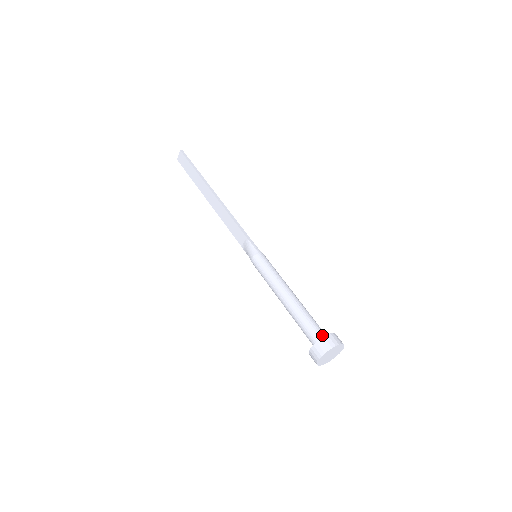
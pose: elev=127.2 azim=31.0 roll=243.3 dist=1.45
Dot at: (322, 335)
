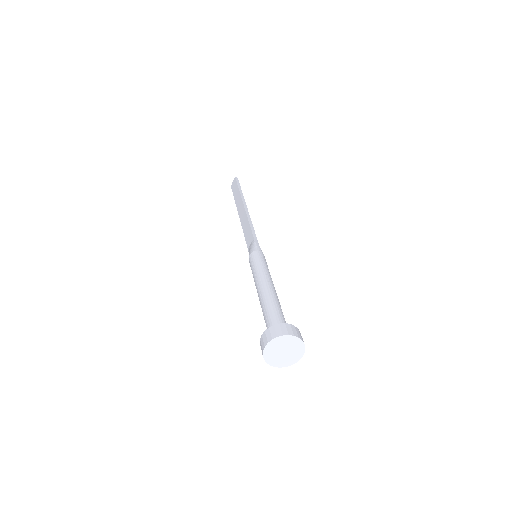
Dot at: occluded
